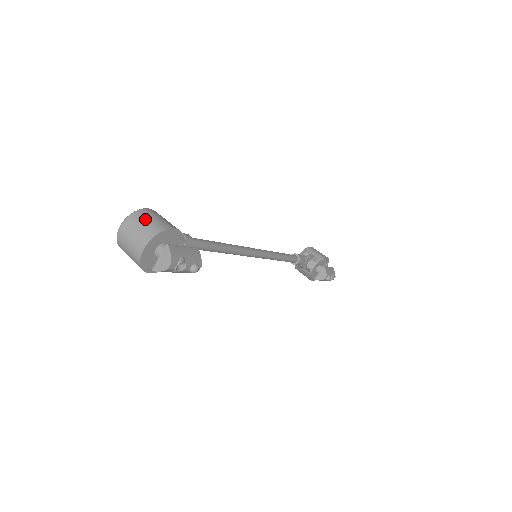
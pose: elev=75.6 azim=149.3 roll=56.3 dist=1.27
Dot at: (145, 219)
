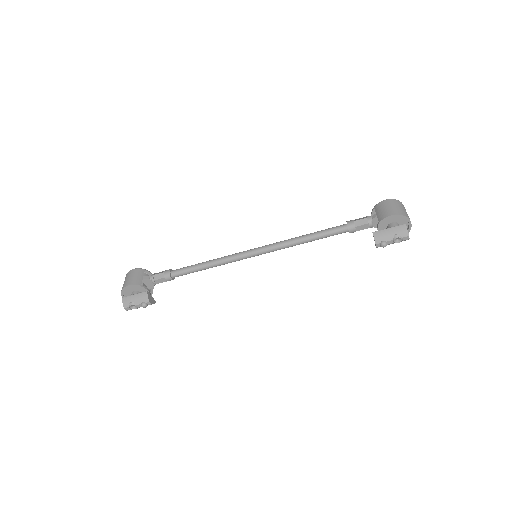
Dot at: (125, 280)
